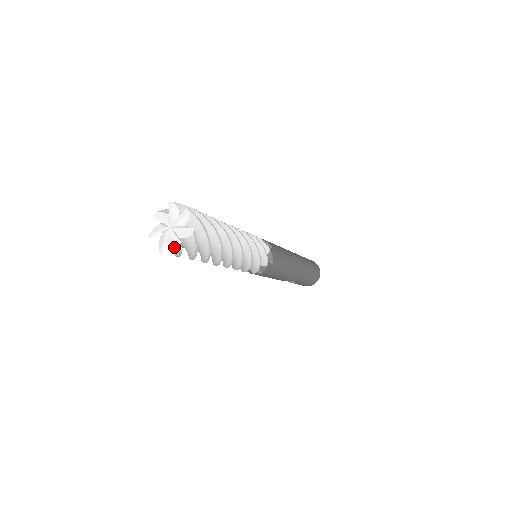
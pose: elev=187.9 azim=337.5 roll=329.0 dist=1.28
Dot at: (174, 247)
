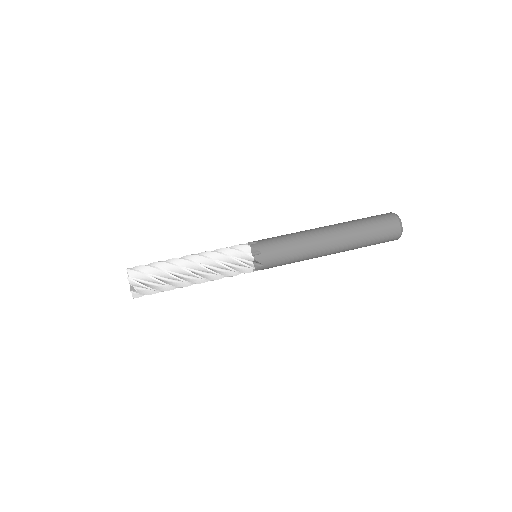
Dot at: (133, 295)
